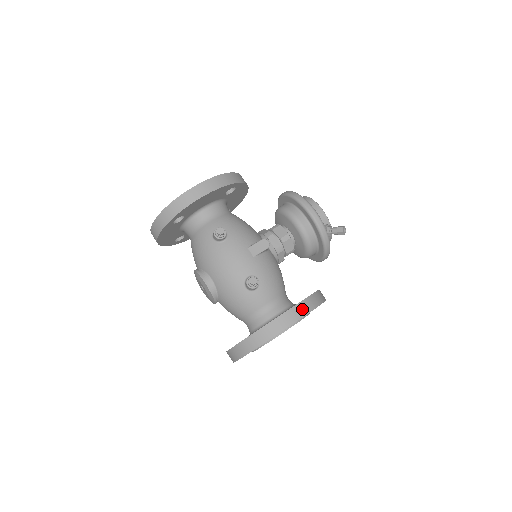
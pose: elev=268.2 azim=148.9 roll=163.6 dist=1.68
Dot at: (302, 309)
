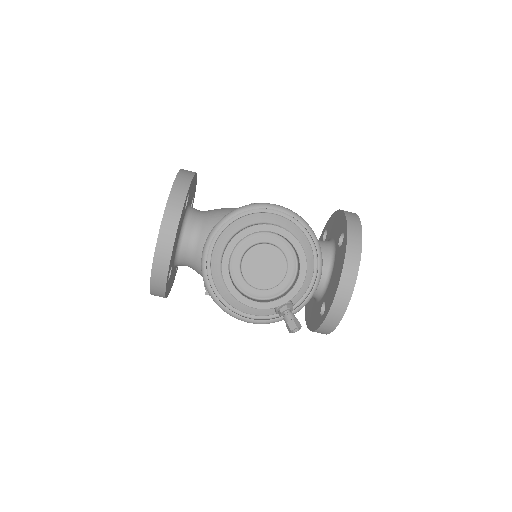
Dot at: occluded
